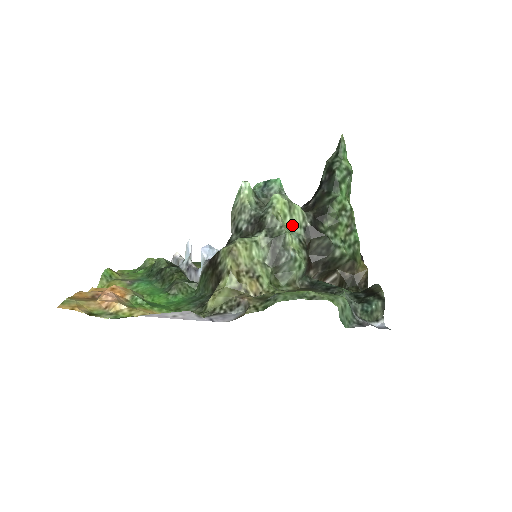
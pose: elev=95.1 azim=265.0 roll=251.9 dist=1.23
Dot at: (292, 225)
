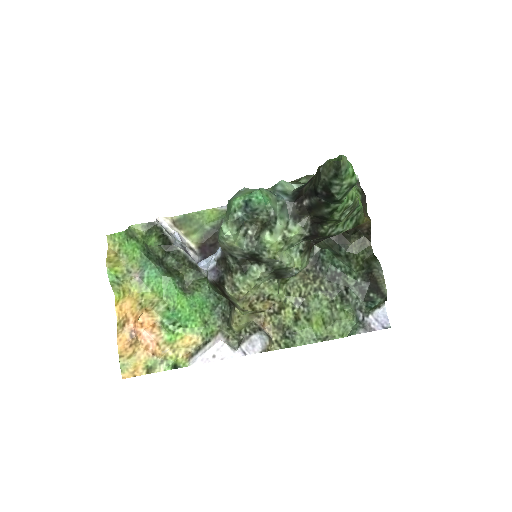
Dot at: (290, 246)
